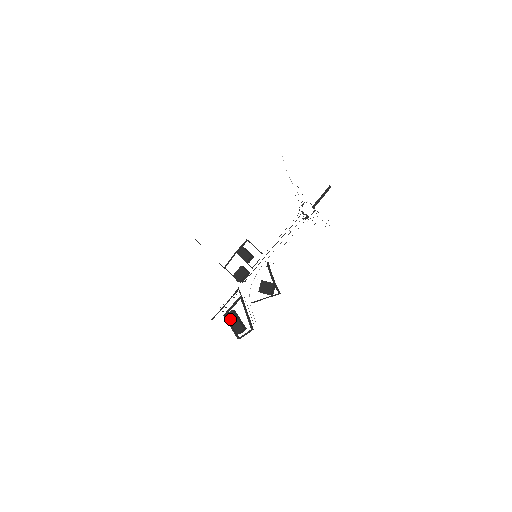
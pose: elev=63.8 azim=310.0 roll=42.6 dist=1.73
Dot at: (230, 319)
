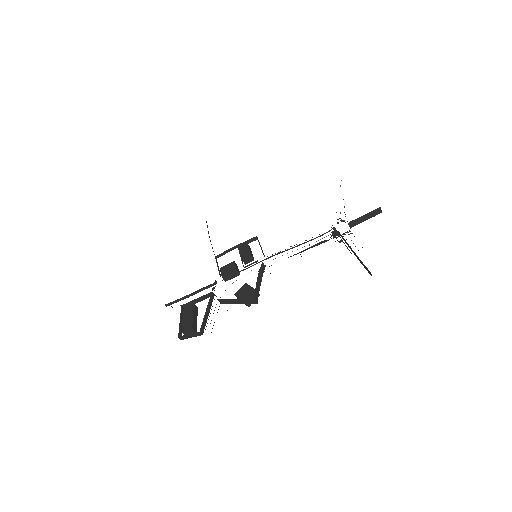
Dot at: (185, 312)
